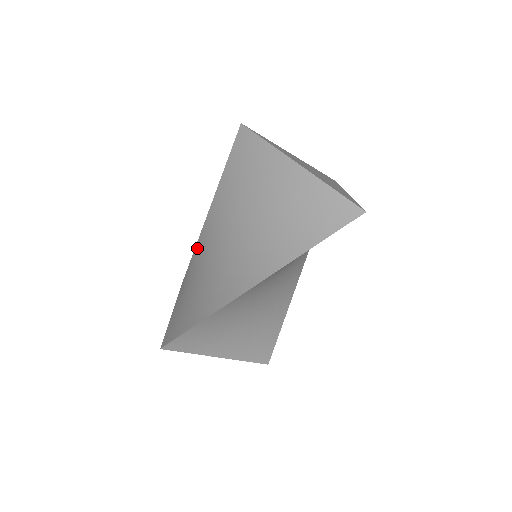
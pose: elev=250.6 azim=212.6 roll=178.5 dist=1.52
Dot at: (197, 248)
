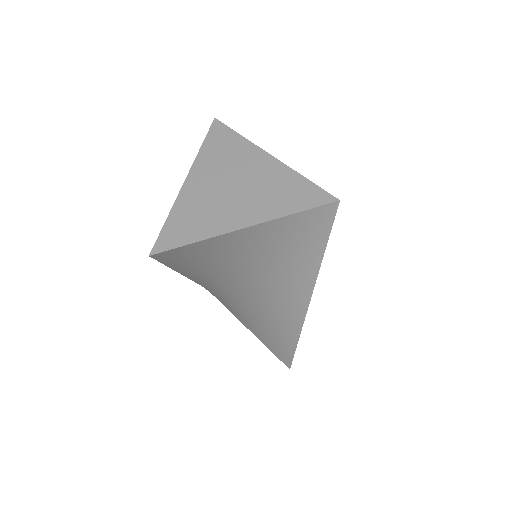
Dot at: occluded
